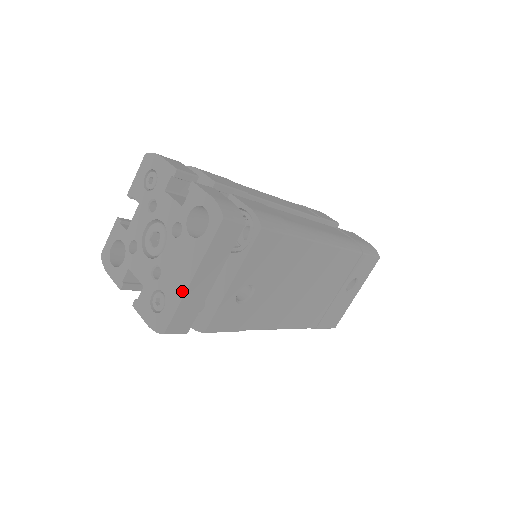
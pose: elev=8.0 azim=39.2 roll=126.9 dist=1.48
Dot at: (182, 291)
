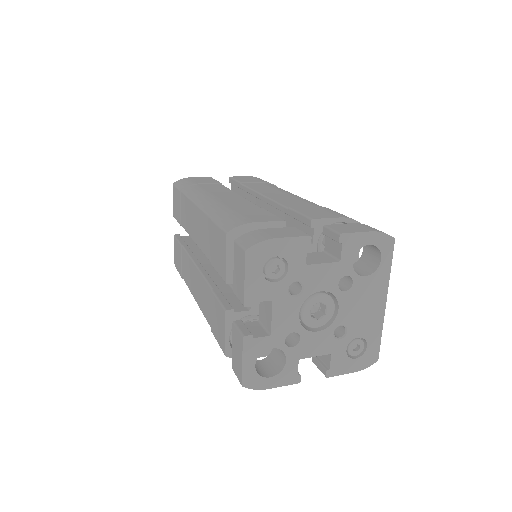
Dot at: (381, 319)
